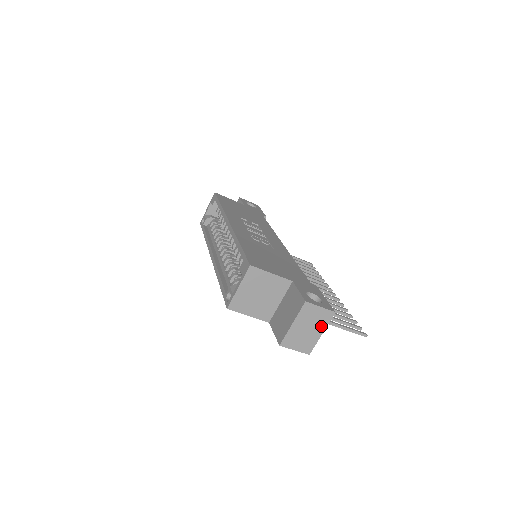
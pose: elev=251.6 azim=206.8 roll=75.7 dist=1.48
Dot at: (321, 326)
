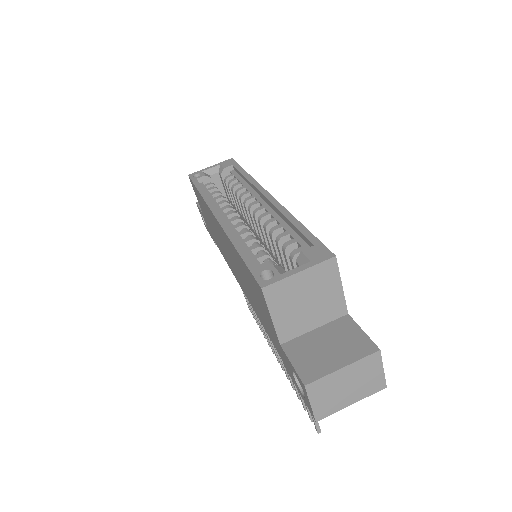
Dot at: (360, 393)
